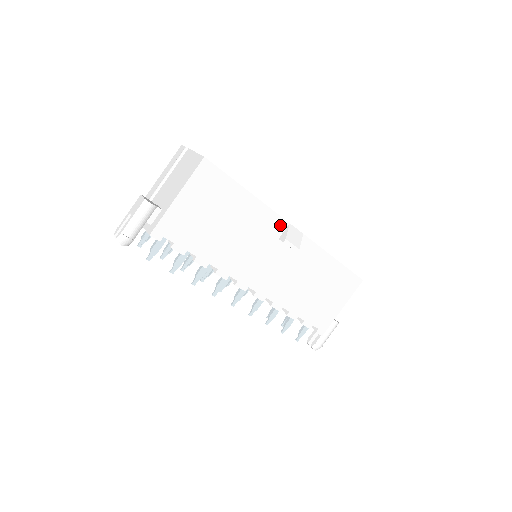
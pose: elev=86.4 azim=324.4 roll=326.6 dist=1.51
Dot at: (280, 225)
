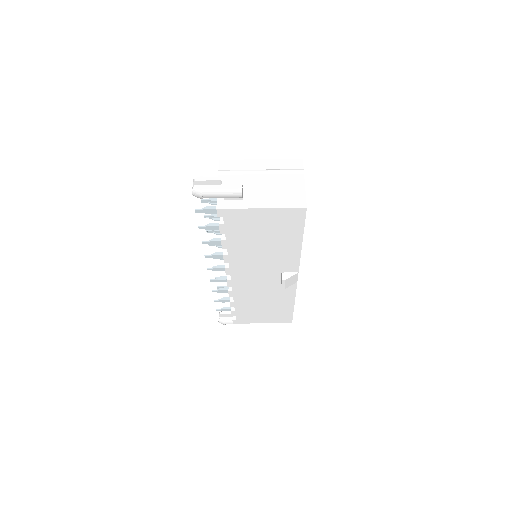
Dot at: (292, 268)
